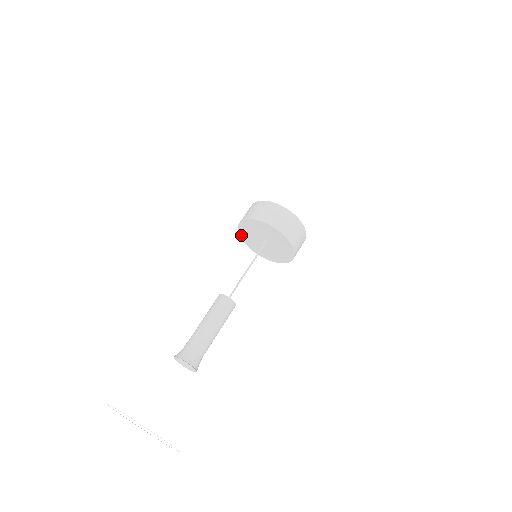
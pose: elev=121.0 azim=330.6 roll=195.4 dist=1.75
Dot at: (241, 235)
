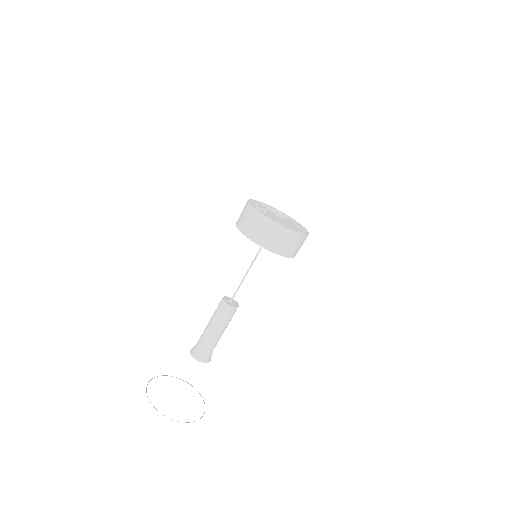
Dot at: occluded
